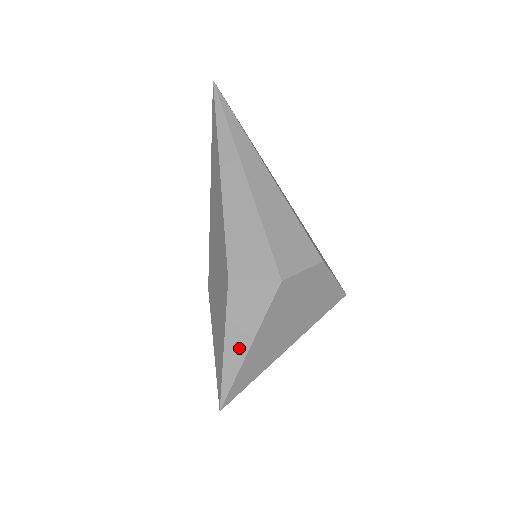
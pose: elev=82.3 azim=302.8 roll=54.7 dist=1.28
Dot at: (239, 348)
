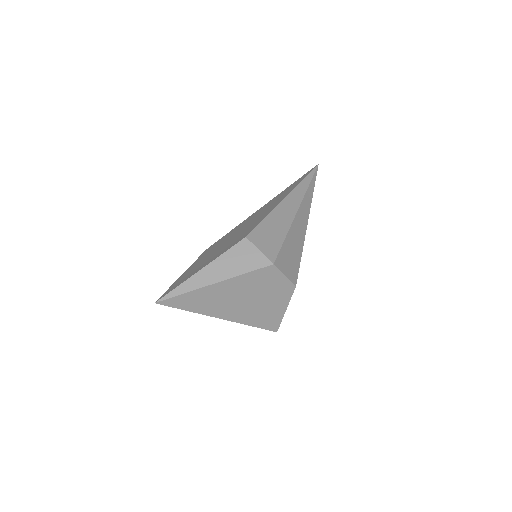
Dot at: (210, 277)
